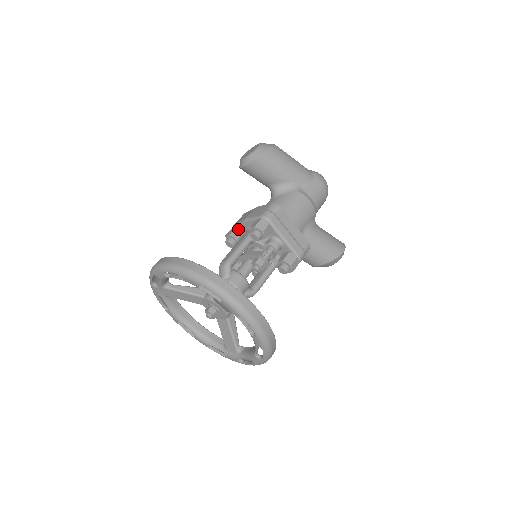
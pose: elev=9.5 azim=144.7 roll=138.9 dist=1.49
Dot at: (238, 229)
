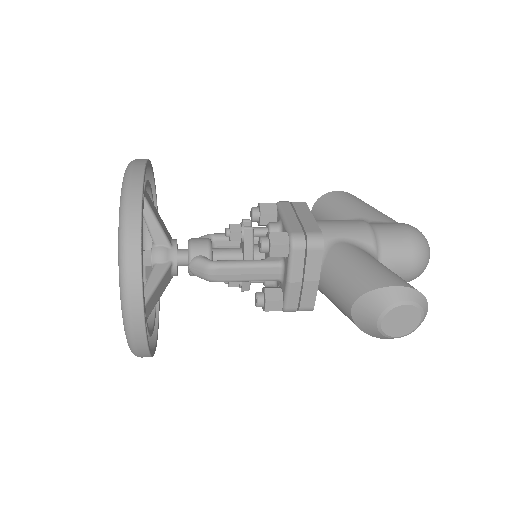
Dot at: occluded
